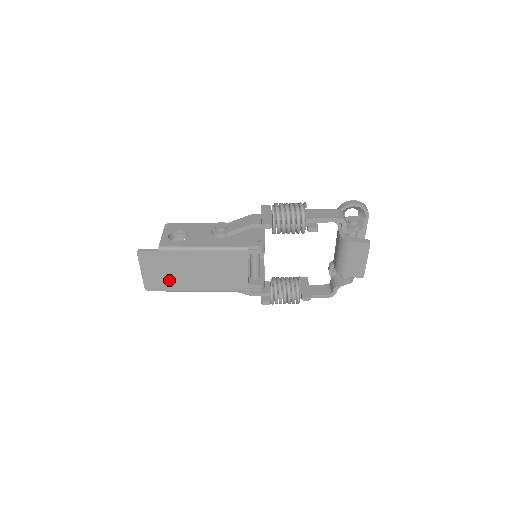
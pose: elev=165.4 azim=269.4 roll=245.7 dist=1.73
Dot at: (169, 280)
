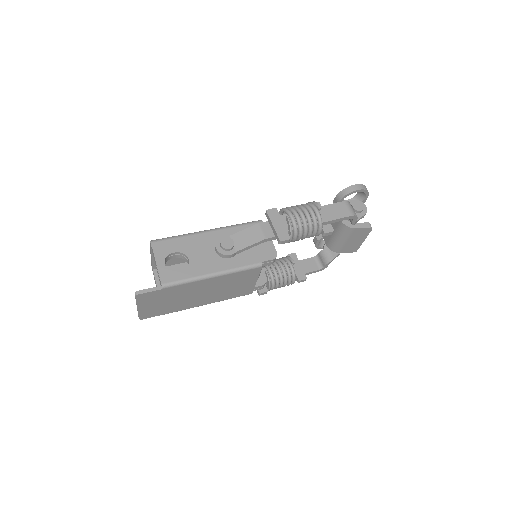
Dot at: (169, 306)
